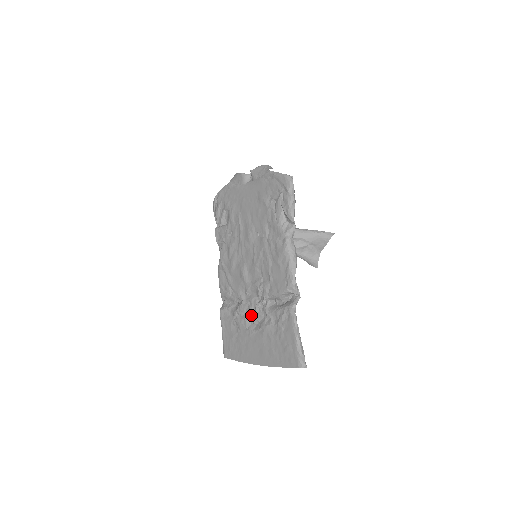
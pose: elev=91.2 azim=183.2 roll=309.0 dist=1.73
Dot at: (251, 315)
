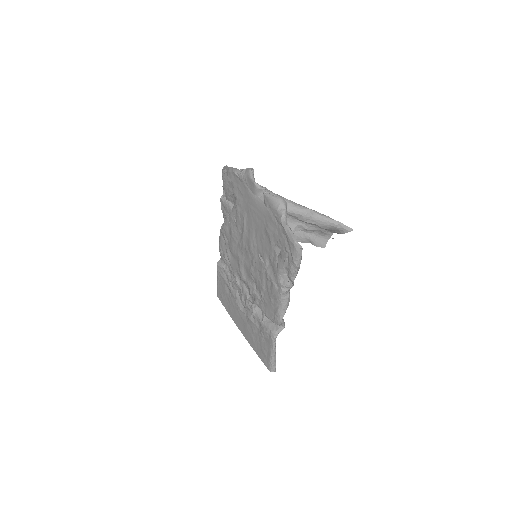
Dot at: (241, 299)
